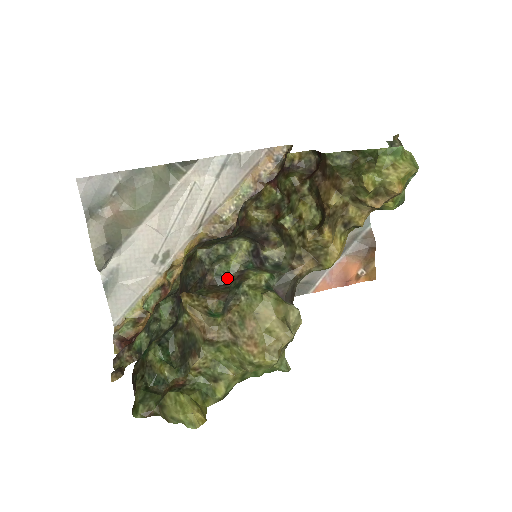
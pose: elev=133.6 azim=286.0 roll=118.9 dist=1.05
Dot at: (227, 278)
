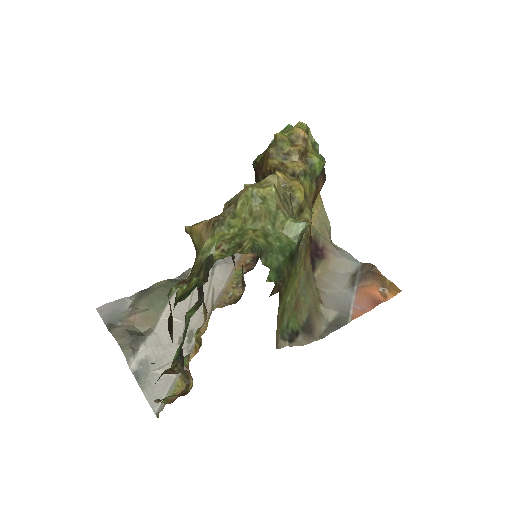
Dot at: occluded
